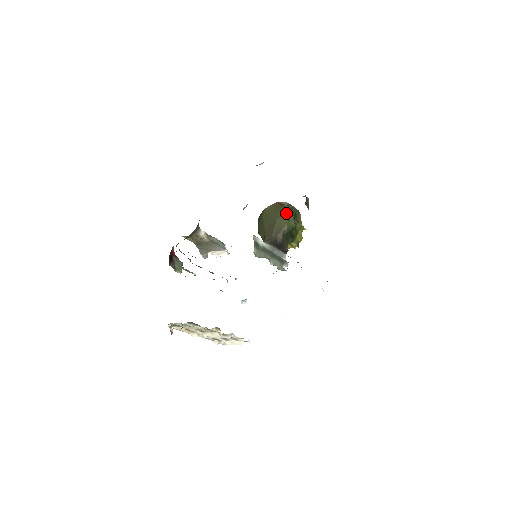
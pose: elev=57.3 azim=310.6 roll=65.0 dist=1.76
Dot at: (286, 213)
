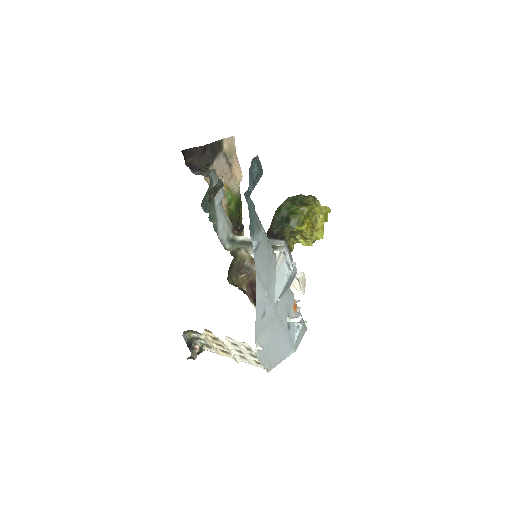
Dot at: occluded
